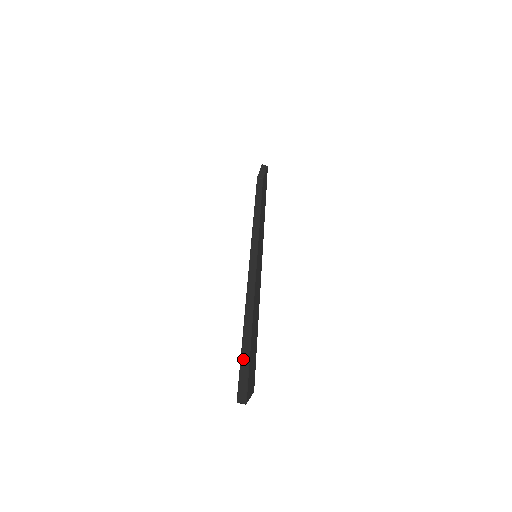
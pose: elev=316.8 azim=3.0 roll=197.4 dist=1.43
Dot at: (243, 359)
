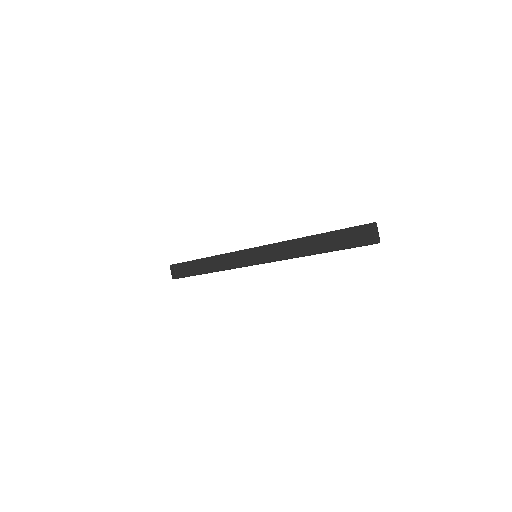
Dot at: occluded
